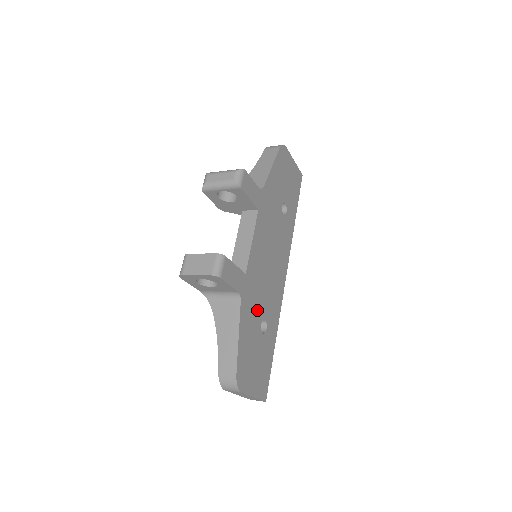
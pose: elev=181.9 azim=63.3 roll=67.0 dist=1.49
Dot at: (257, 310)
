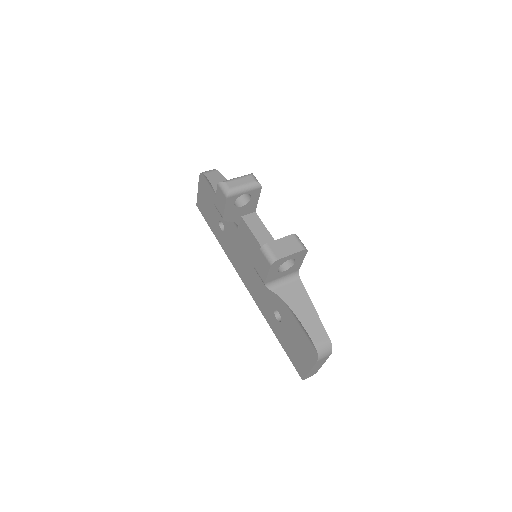
Dot at: occluded
